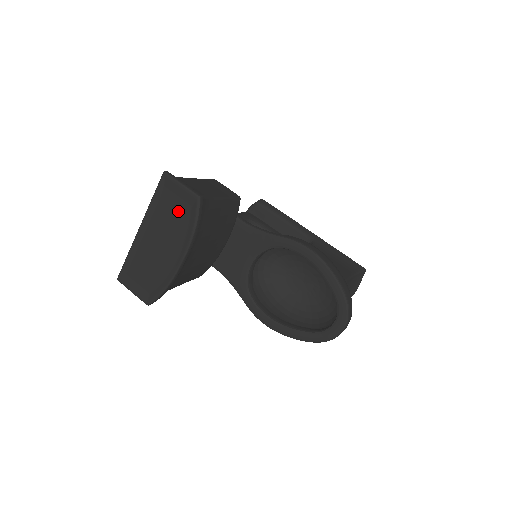
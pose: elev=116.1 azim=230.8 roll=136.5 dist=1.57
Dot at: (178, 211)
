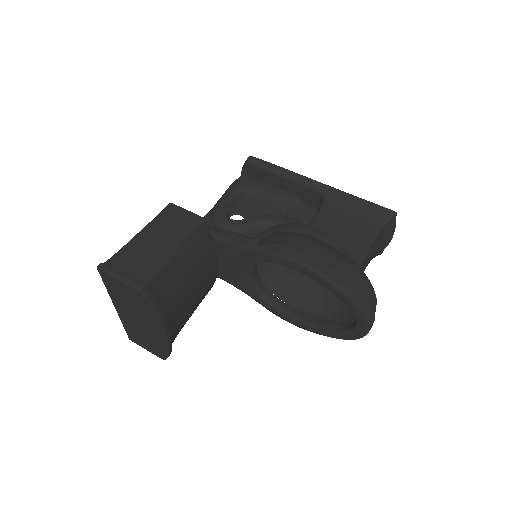
Dot at: (133, 299)
